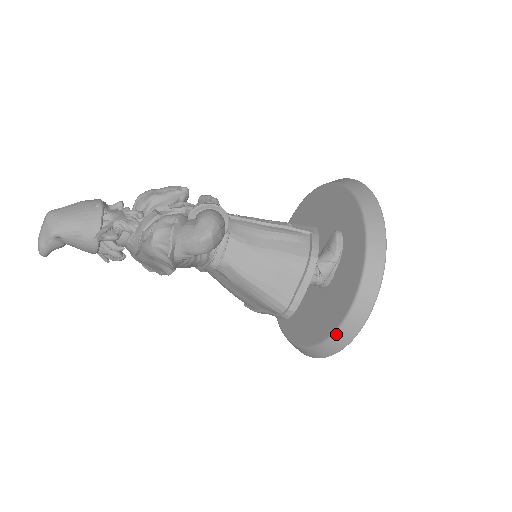
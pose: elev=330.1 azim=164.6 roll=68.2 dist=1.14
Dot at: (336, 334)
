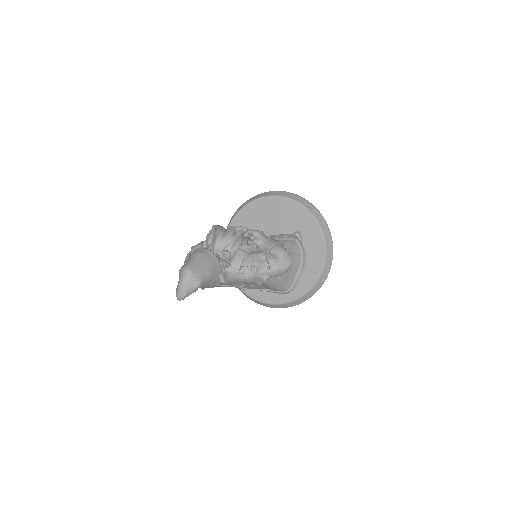
Dot at: (306, 294)
